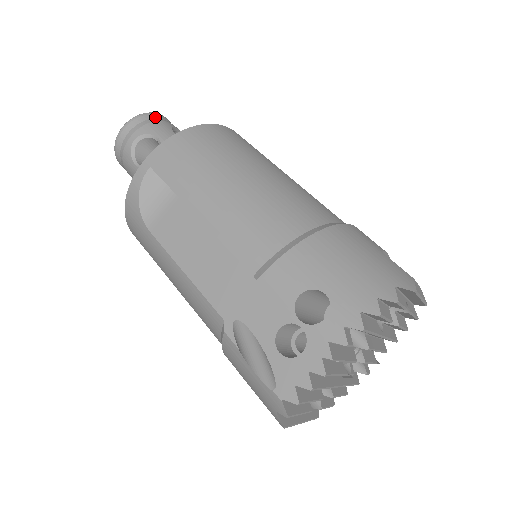
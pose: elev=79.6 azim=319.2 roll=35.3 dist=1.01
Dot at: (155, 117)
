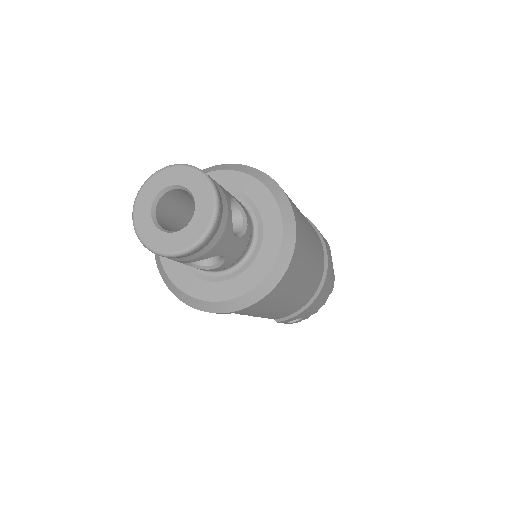
Dot at: (218, 228)
